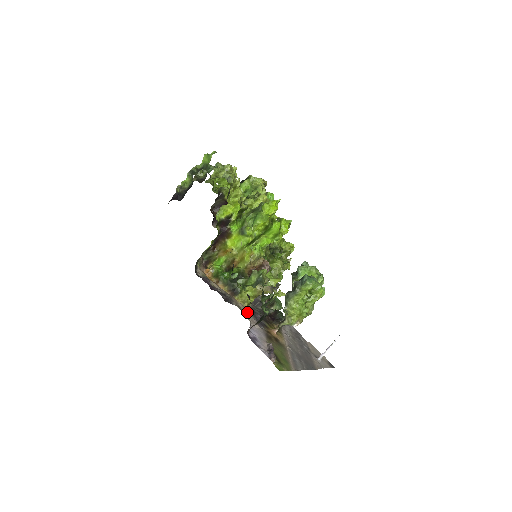
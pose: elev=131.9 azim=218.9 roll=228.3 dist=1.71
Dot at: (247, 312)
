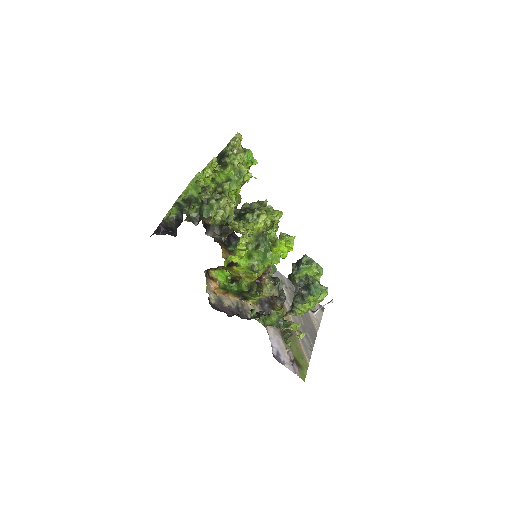
Dot at: occluded
